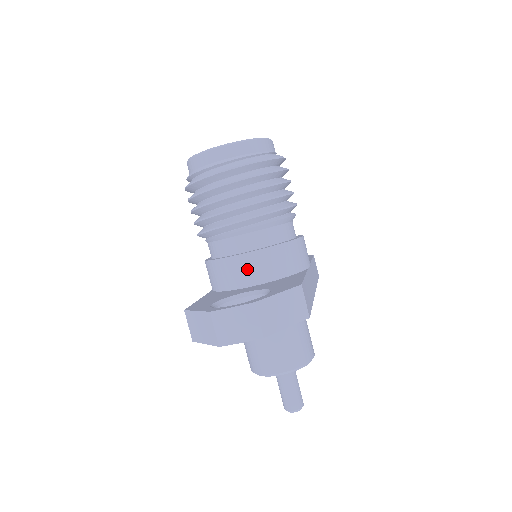
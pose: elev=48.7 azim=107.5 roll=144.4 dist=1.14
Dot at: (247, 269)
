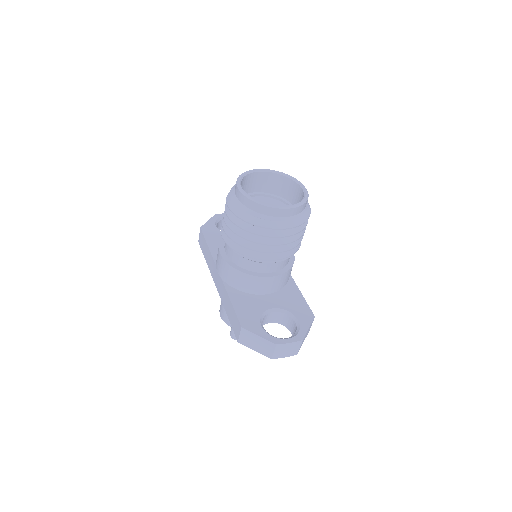
Dot at: (268, 285)
